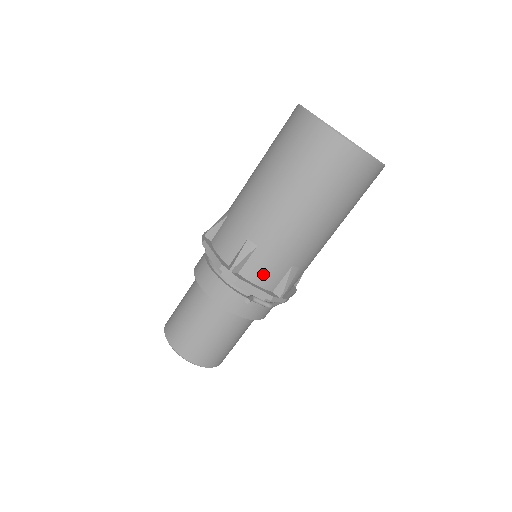
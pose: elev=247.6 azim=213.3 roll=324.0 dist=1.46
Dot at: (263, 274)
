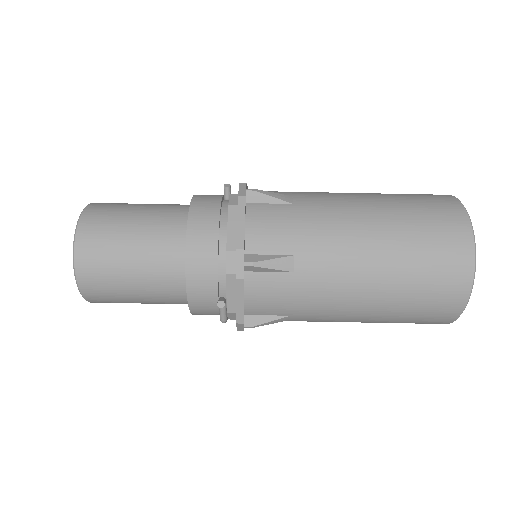
Dot at: (263, 297)
